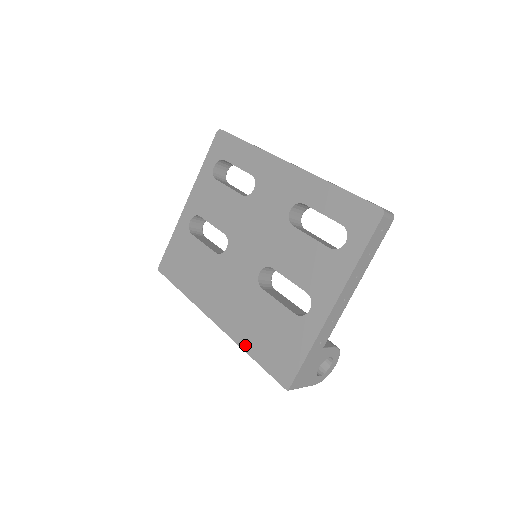
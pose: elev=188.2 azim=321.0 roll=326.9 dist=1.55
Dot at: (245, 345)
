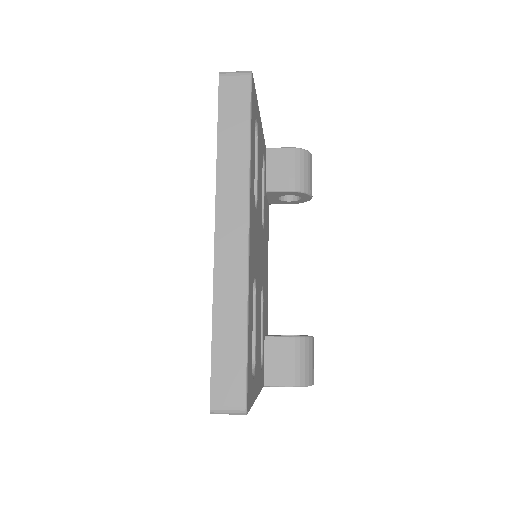
Dot at: occluded
